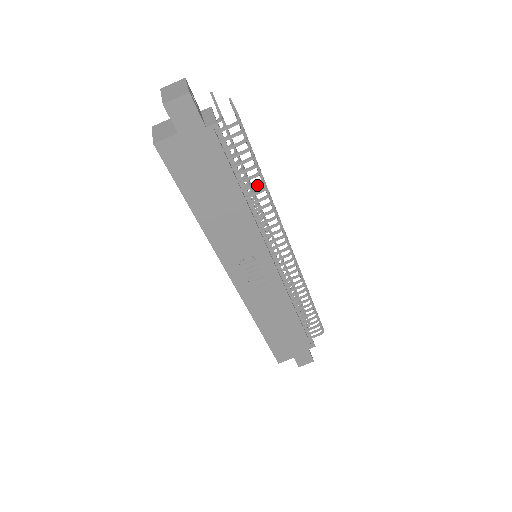
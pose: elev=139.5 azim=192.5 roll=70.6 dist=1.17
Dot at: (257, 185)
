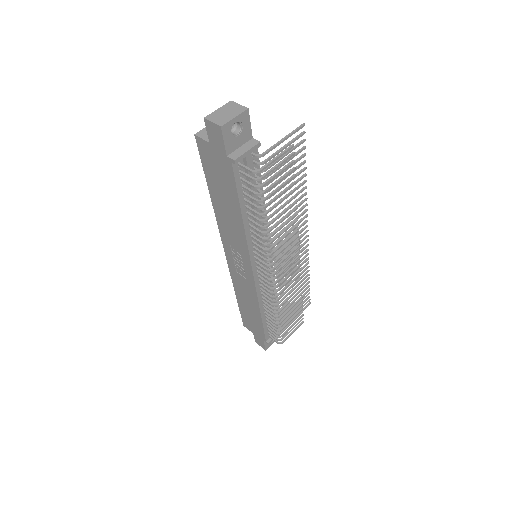
Dot at: (257, 220)
